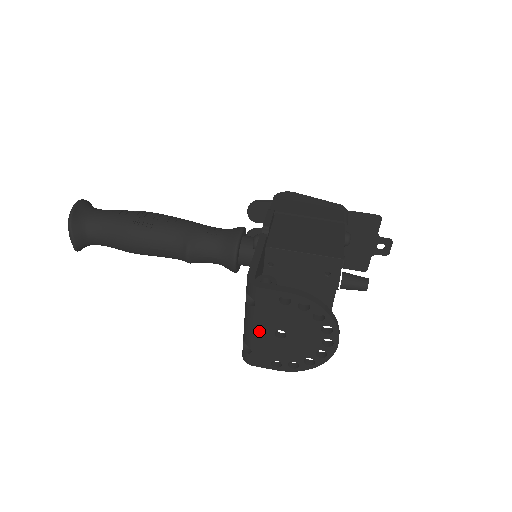
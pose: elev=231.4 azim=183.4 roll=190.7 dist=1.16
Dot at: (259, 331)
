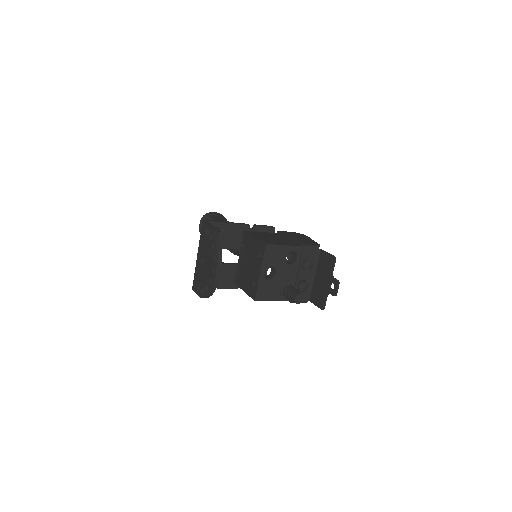
Dot at: (198, 257)
